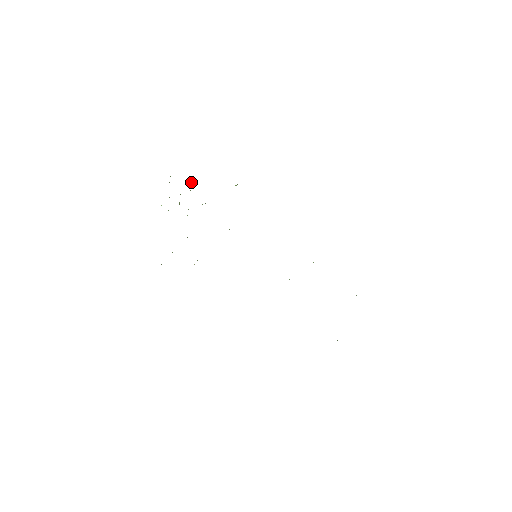
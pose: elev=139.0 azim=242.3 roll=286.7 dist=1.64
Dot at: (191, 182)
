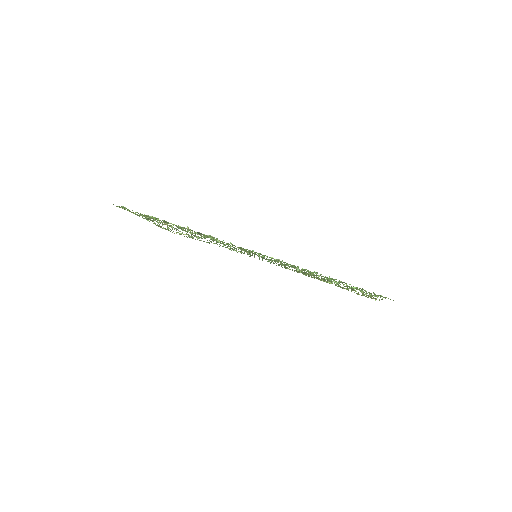
Dot at: (151, 217)
